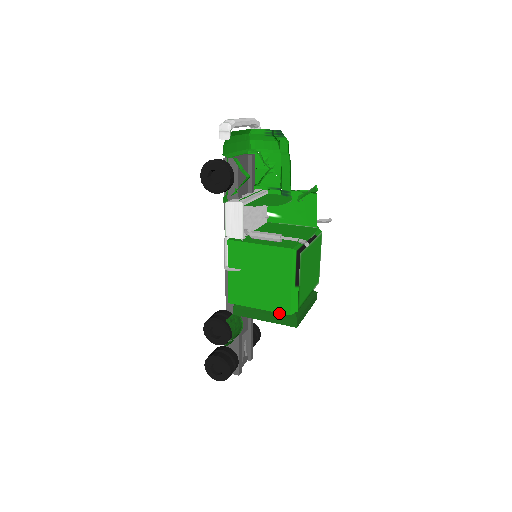
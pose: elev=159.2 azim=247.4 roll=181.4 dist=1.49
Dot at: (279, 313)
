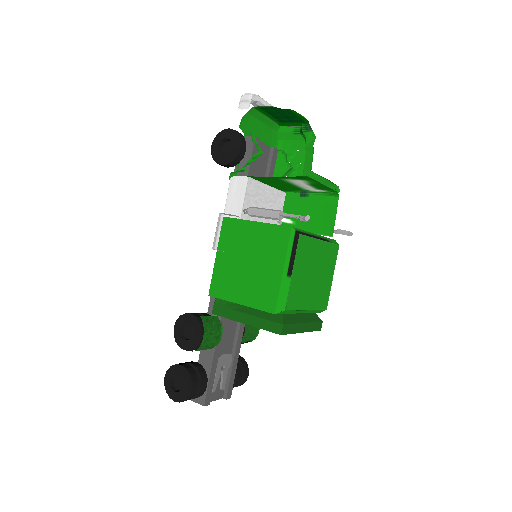
Dot at: (264, 315)
